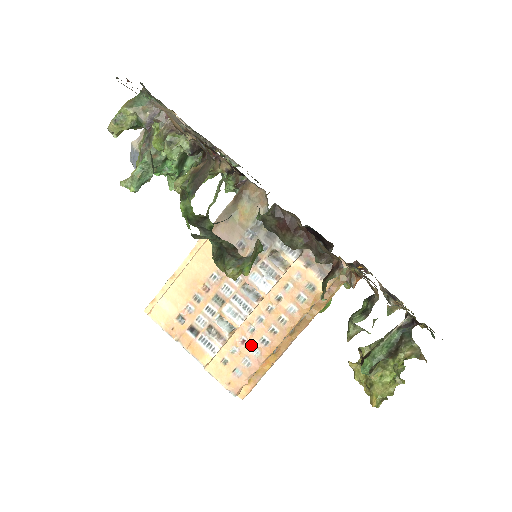
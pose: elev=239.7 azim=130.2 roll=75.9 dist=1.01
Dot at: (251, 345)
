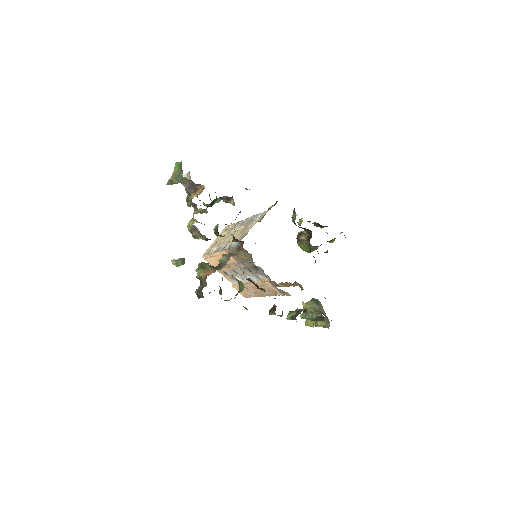
Dot at: (250, 291)
